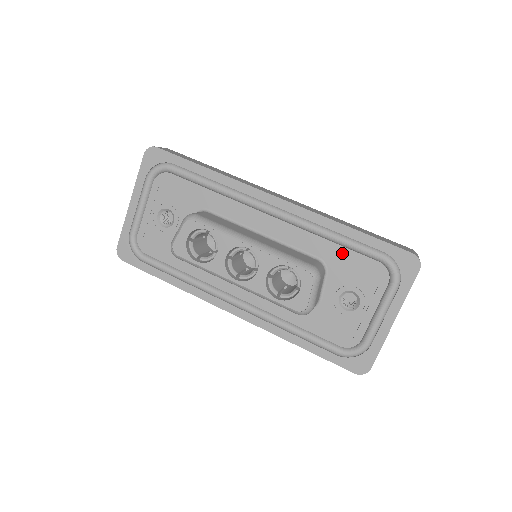
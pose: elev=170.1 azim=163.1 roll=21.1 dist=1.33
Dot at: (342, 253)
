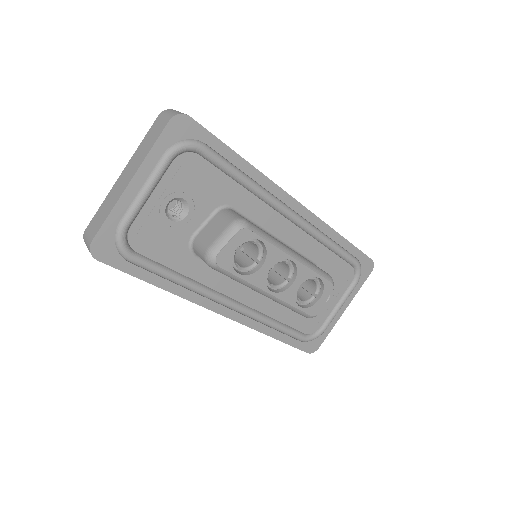
Dot at: (331, 258)
